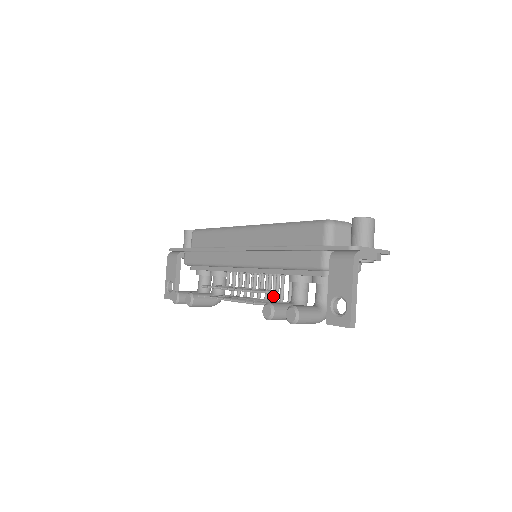
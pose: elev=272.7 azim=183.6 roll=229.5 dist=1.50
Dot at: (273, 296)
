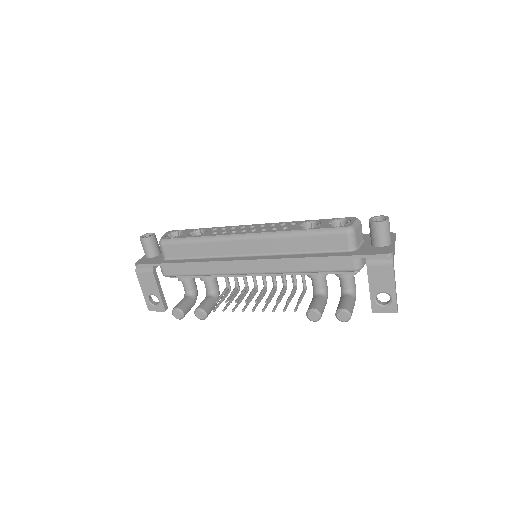
Dot at: occluded
